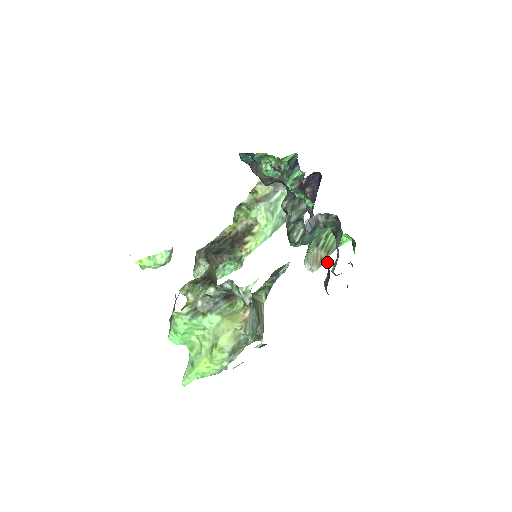
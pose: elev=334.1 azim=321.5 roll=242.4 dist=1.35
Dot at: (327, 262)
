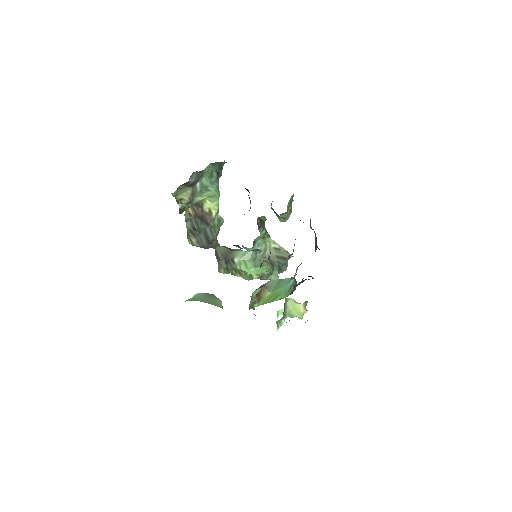
Dot at: occluded
